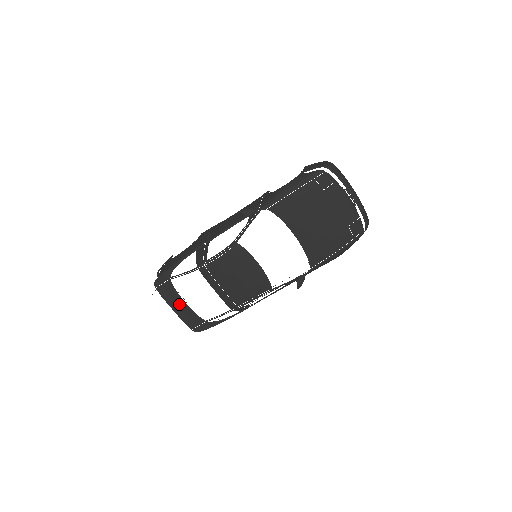
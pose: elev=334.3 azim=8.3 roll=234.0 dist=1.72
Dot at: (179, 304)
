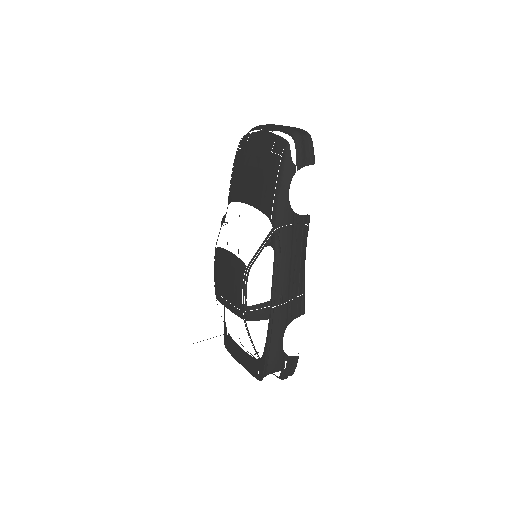
Dot at: (241, 355)
